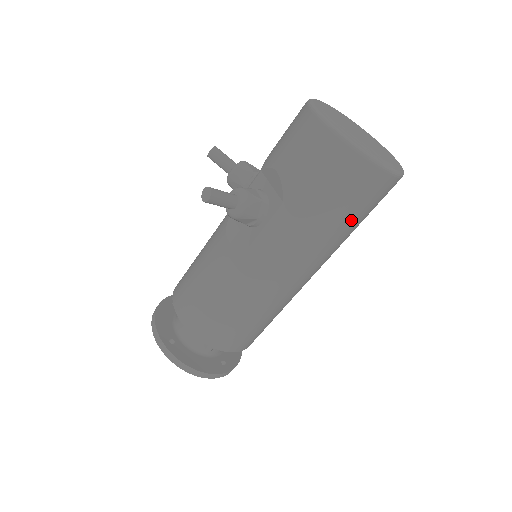
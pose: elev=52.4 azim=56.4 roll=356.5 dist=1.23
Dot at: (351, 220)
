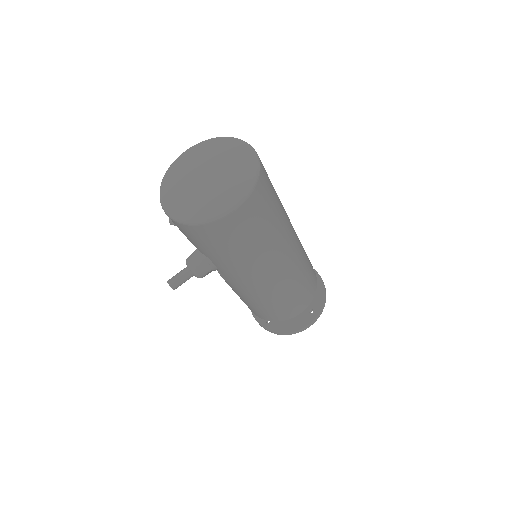
Dot at: (254, 239)
